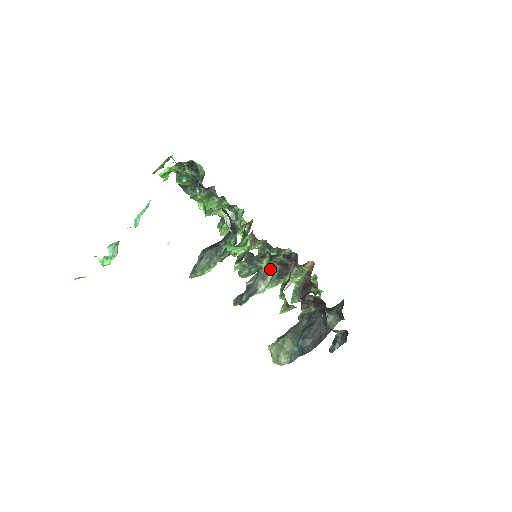
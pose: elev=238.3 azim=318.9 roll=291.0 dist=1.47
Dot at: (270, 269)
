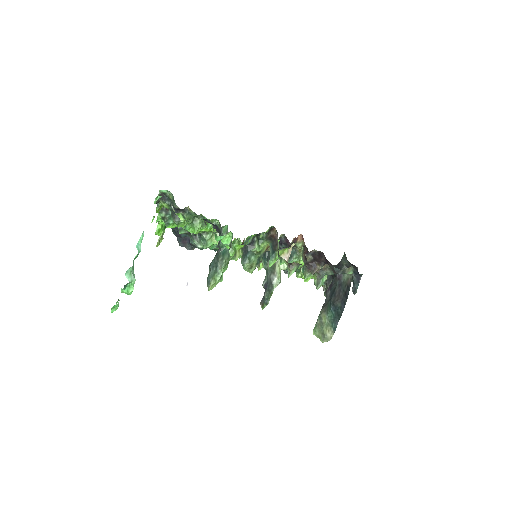
Dot at: occluded
